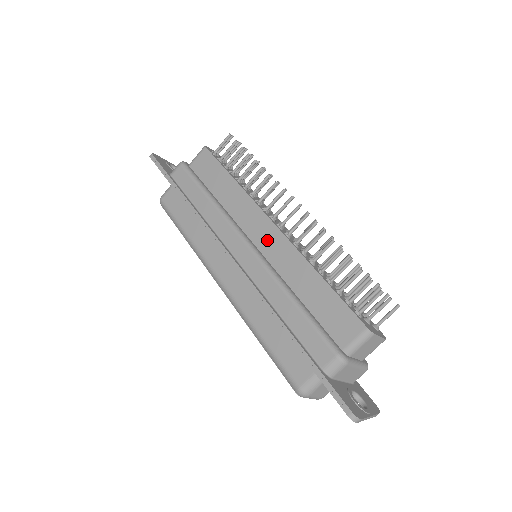
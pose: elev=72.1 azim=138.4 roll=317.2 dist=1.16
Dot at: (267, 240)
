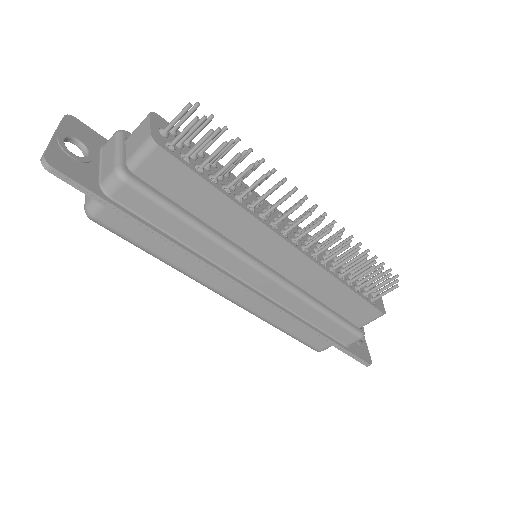
Dot at: (285, 261)
